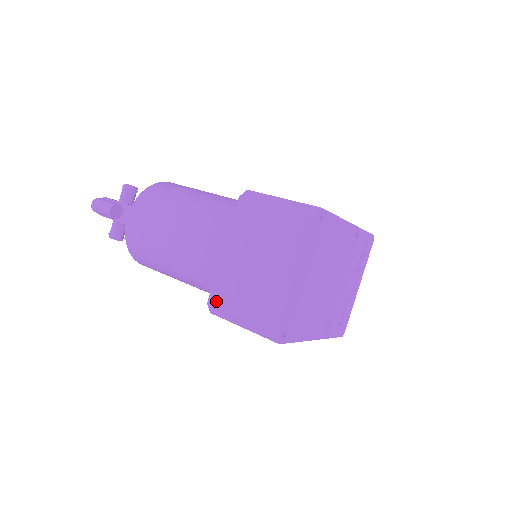
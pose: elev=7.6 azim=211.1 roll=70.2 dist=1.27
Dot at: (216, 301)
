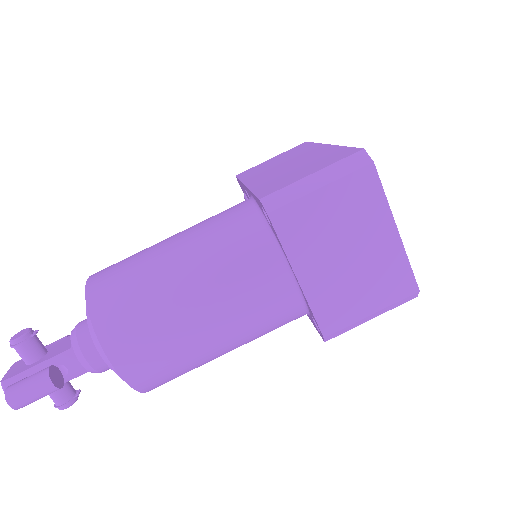
Dot at: (332, 327)
